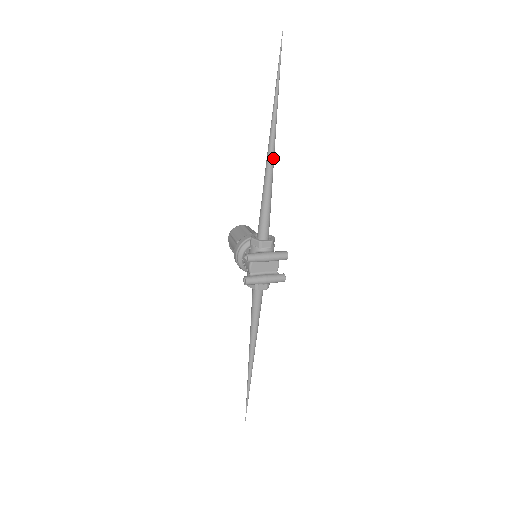
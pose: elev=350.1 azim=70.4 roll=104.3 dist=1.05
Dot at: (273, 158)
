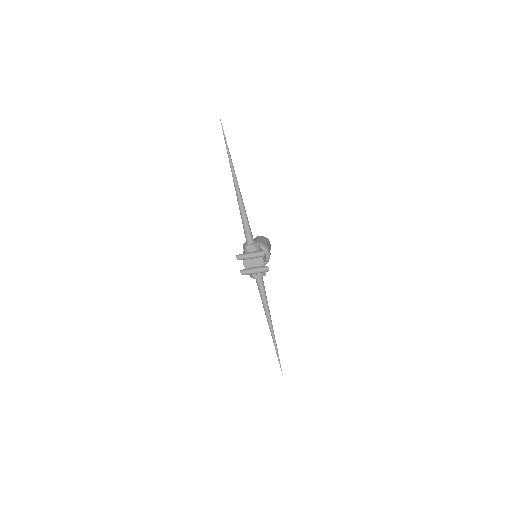
Dot at: (239, 192)
